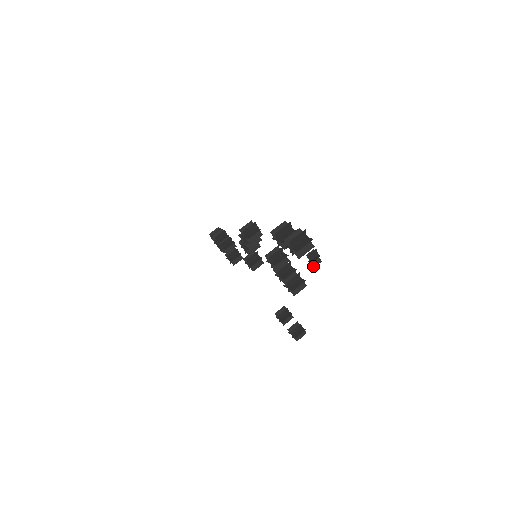
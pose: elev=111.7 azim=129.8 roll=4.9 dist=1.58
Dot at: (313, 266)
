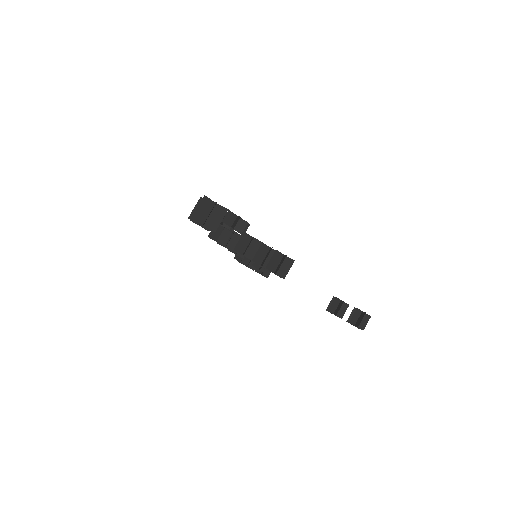
Dot at: (239, 232)
